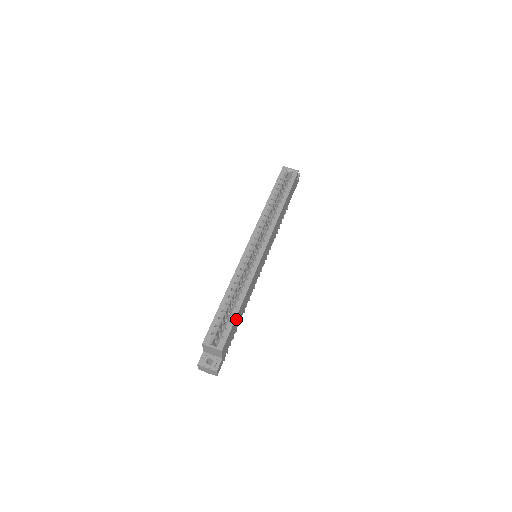
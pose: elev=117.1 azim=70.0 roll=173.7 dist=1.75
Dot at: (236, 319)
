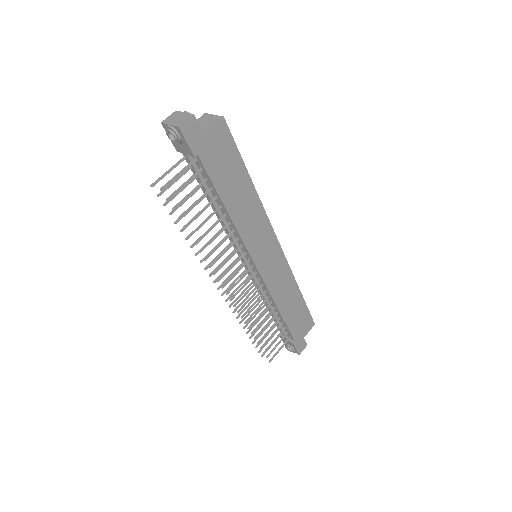
Dot at: (238, 167)
